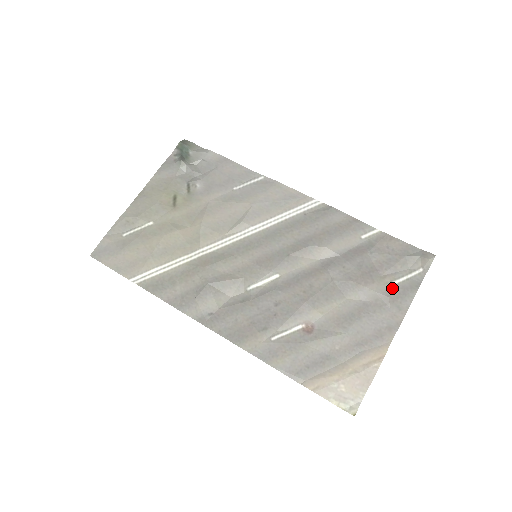
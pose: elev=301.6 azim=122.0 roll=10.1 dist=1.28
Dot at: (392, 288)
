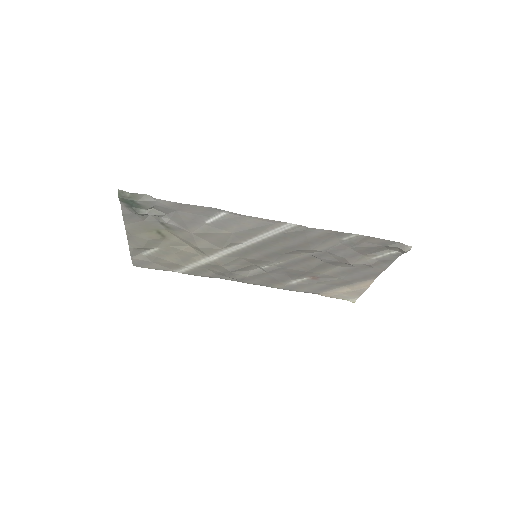
Dot at: (374, 261)
